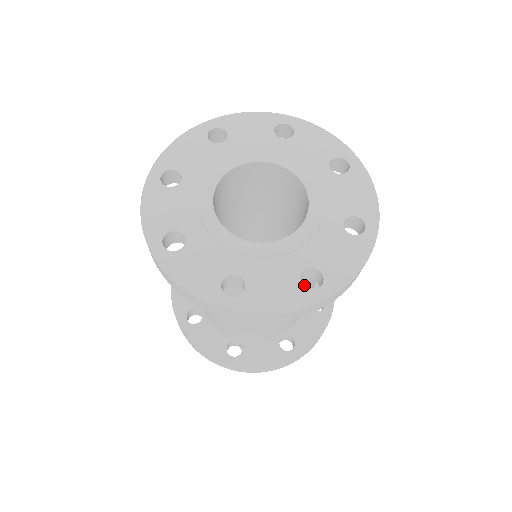
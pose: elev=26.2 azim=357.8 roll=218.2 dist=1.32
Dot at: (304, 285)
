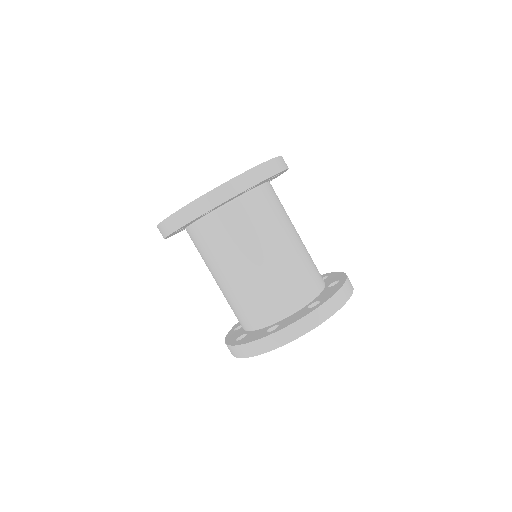
Dot at: (230, 231)
